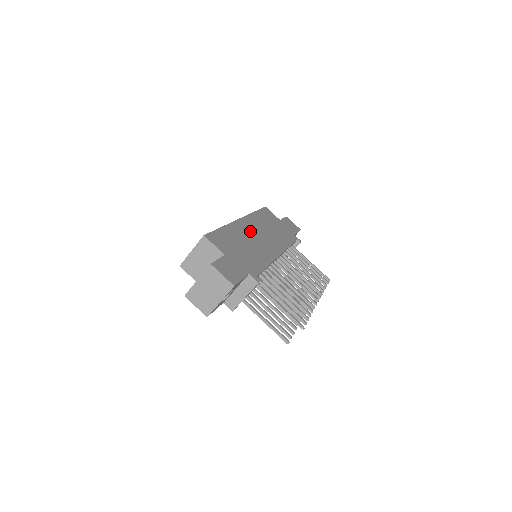
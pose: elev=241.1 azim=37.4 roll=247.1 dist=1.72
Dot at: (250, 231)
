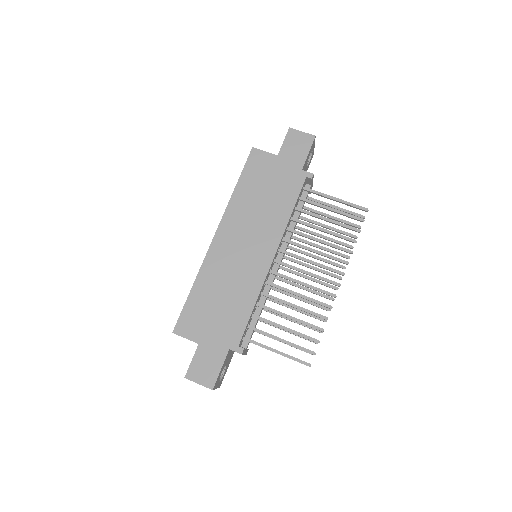
Dot at: (229, 251)
